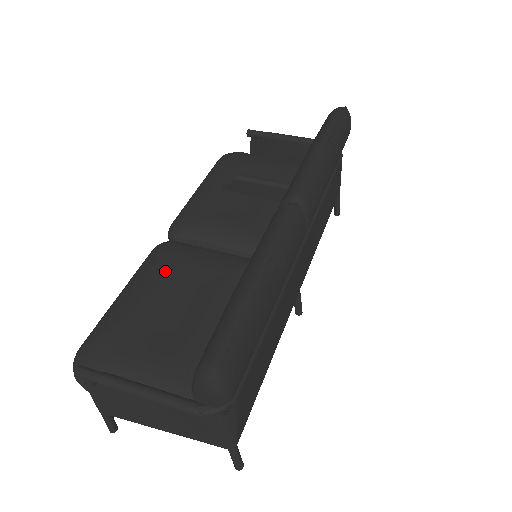
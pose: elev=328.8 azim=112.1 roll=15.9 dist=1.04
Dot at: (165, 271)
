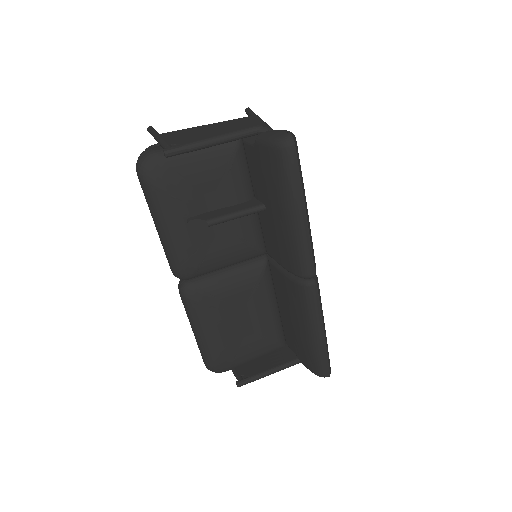
Dot at: (216, 311)
